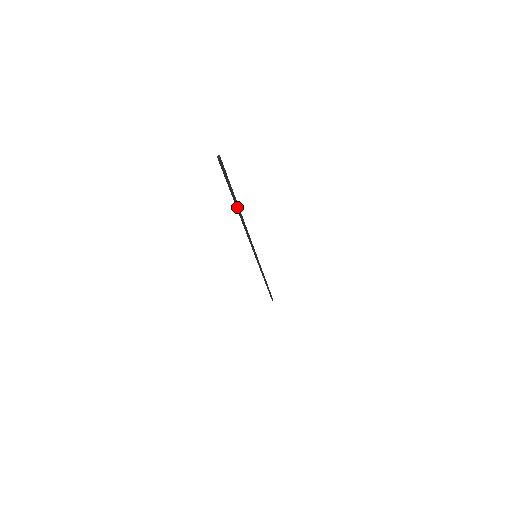
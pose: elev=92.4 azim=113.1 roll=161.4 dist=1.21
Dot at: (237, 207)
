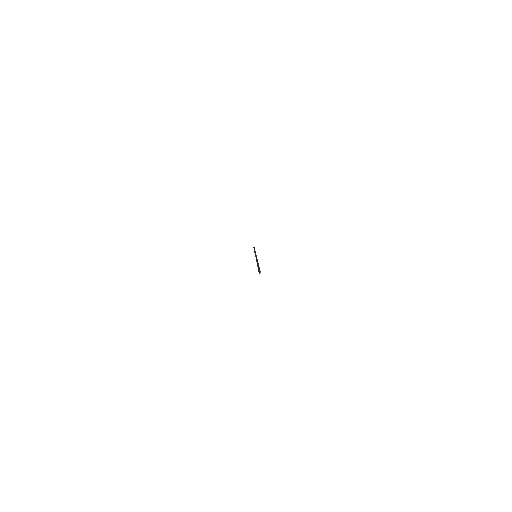
Dot at: occluded
